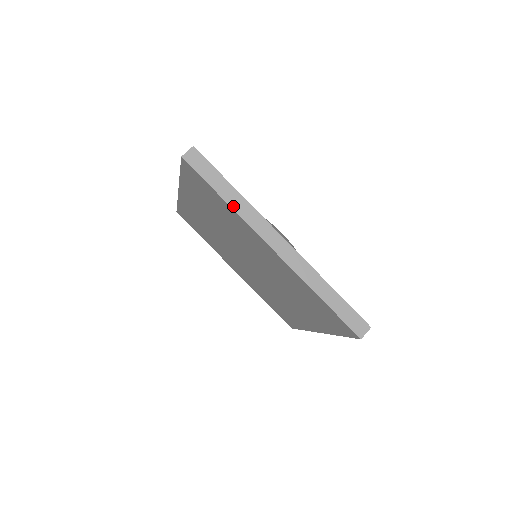
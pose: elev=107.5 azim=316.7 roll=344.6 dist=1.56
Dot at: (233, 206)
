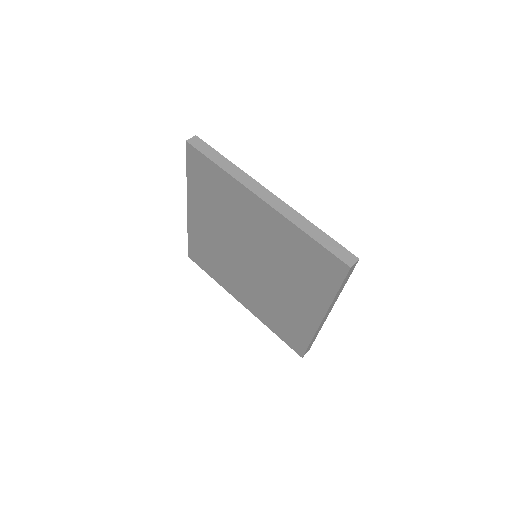
Dot at: (227, 171)
